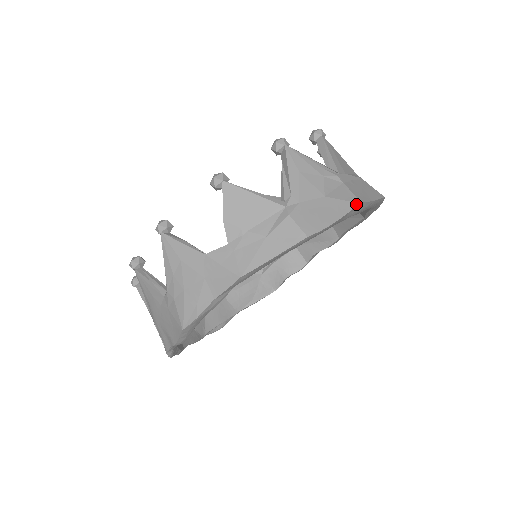
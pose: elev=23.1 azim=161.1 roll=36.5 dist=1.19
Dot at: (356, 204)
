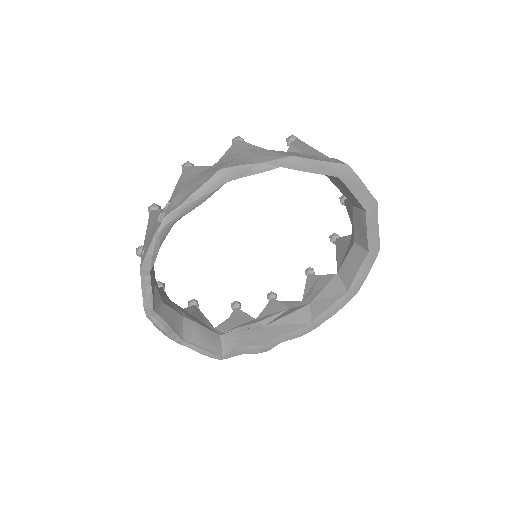
Dot at: (374, 198)
